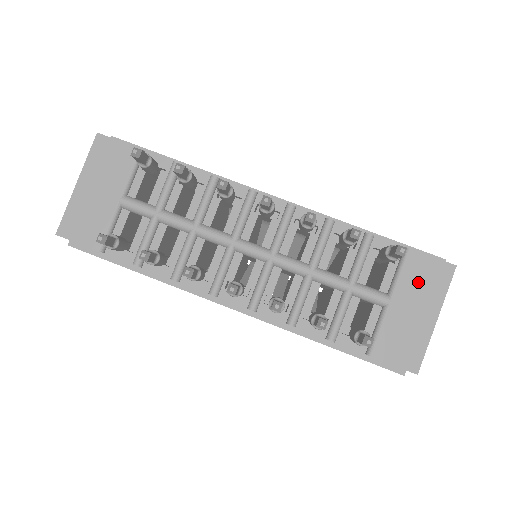
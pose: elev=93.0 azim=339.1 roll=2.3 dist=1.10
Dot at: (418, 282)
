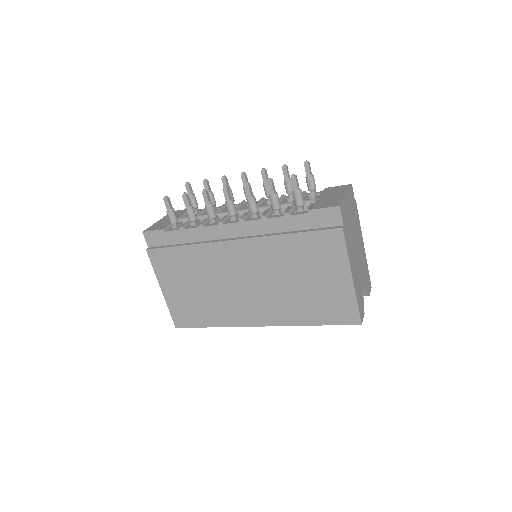
Dot at: (332, 191)
